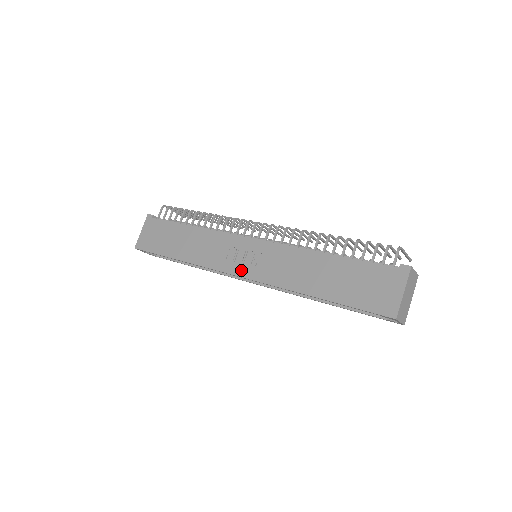
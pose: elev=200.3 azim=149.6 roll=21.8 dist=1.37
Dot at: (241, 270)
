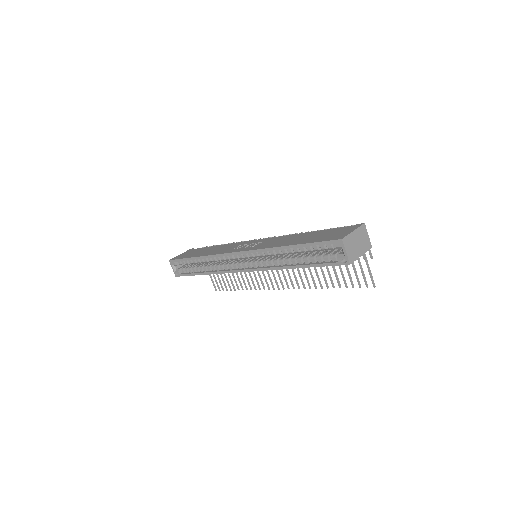
Dot at: (241, 249)
